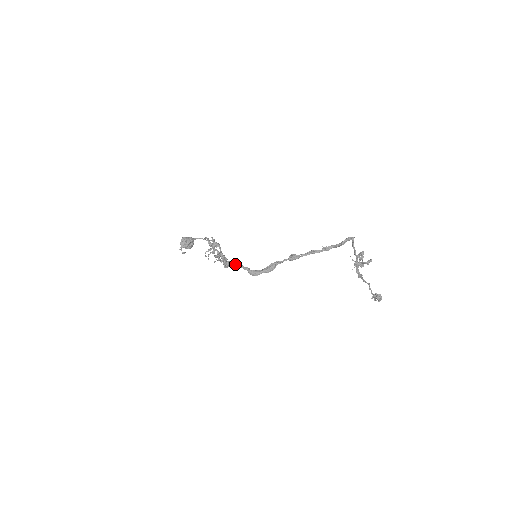
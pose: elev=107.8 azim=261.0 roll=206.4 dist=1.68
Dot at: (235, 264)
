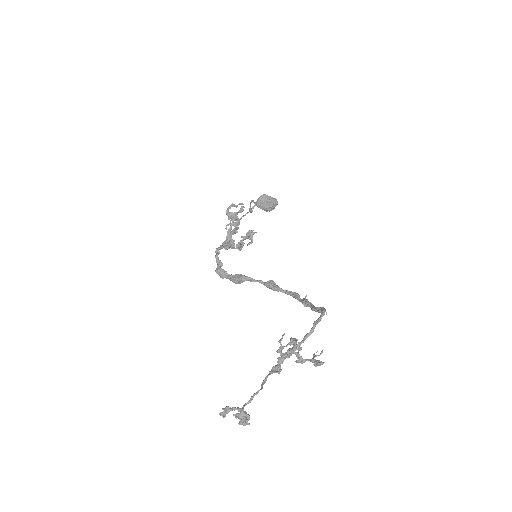
Dot at: (216, 249)
